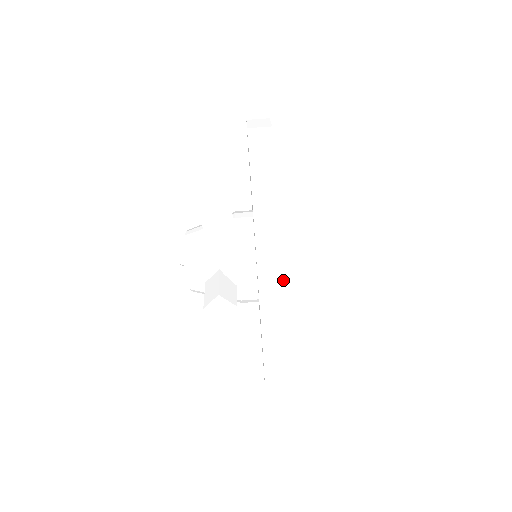
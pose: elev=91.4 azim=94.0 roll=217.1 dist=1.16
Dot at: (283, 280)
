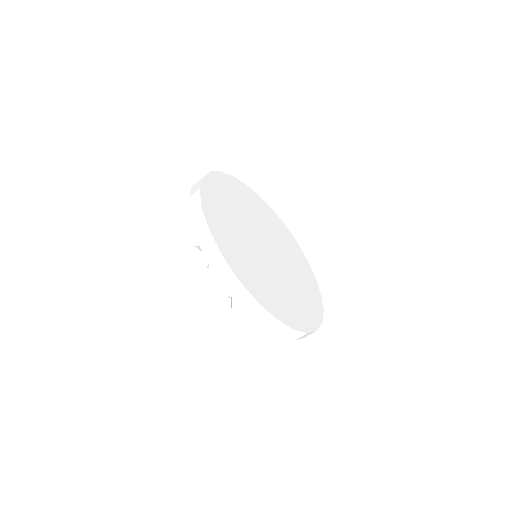
Dot at: (240, 284)
